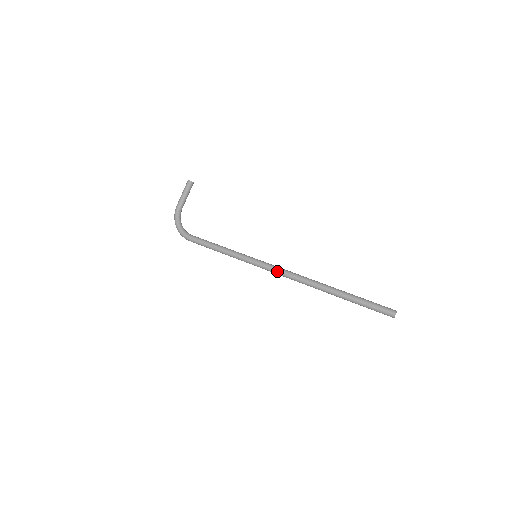
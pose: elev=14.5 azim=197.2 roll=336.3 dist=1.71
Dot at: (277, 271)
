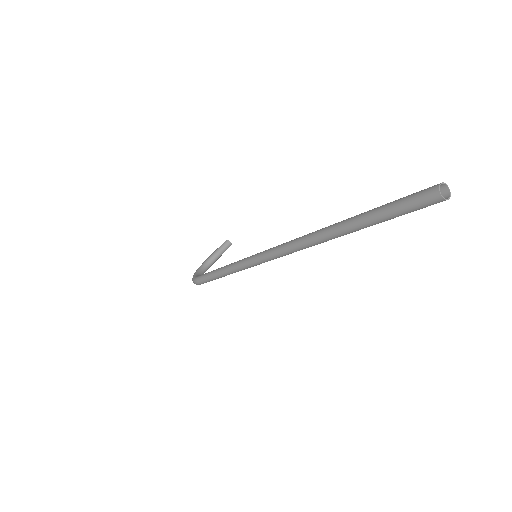
Dot at: (270, 250)
